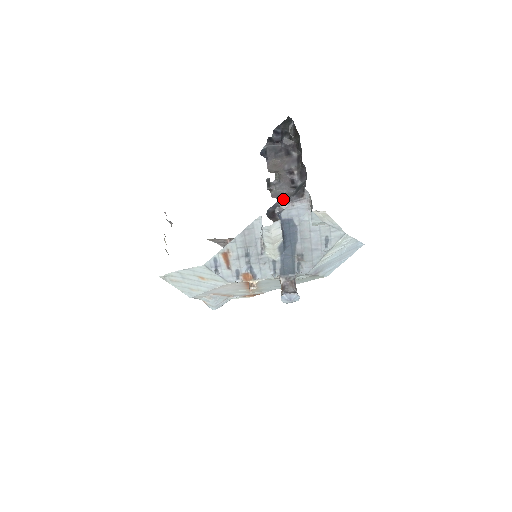
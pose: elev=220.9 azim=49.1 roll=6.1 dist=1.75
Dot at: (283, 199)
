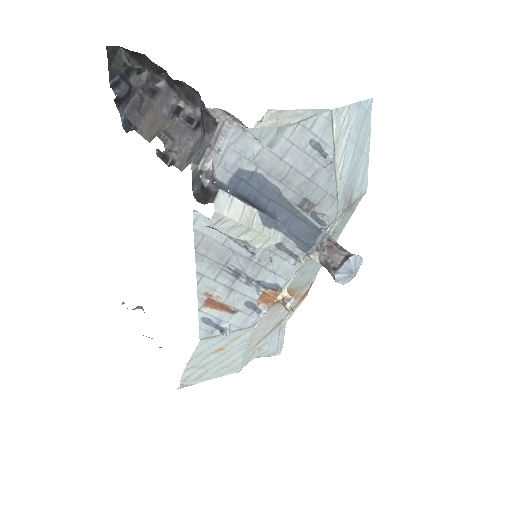
Dot at: (195, 157)
